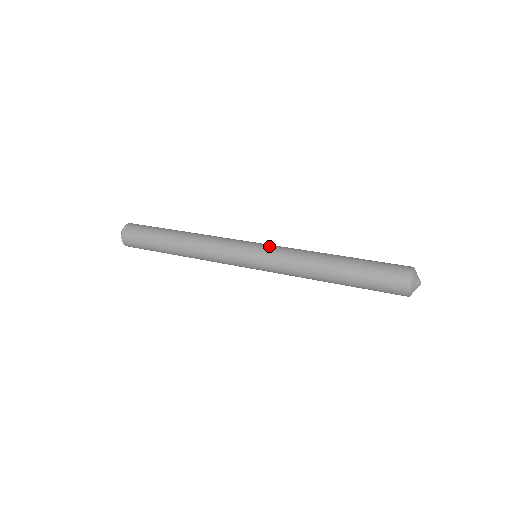
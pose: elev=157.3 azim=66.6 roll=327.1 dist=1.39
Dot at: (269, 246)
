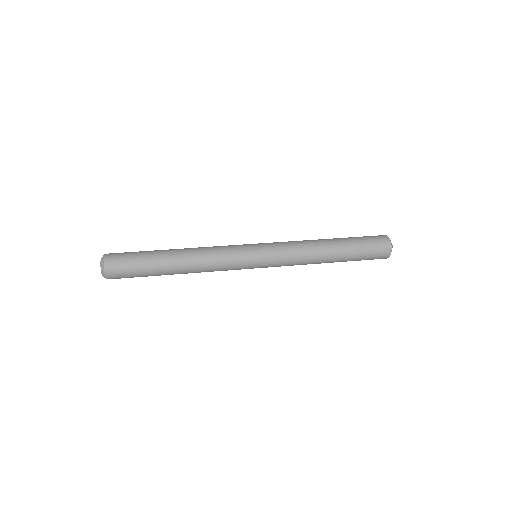
Dot at: (270, 244)
